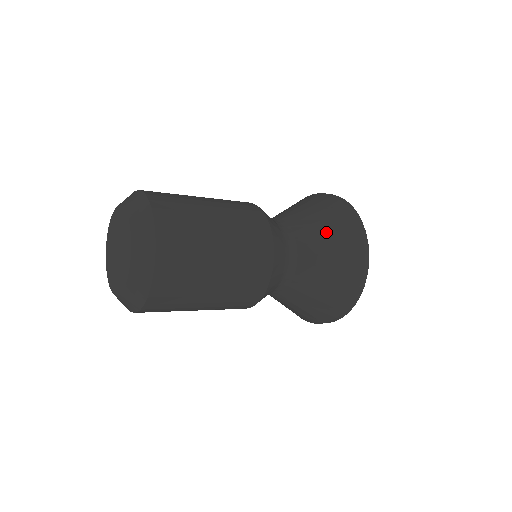
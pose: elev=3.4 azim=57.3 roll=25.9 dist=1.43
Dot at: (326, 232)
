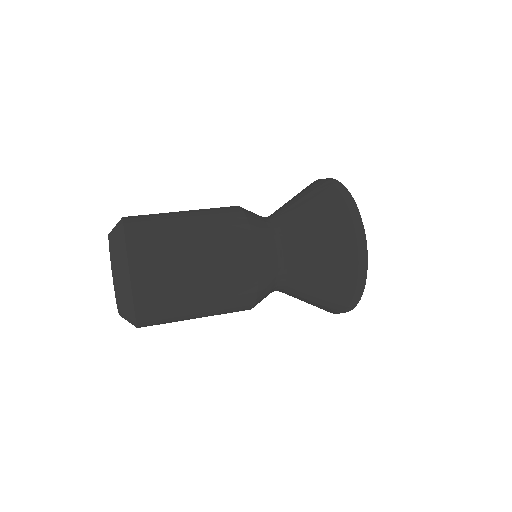
Dot at: (307, 203)
